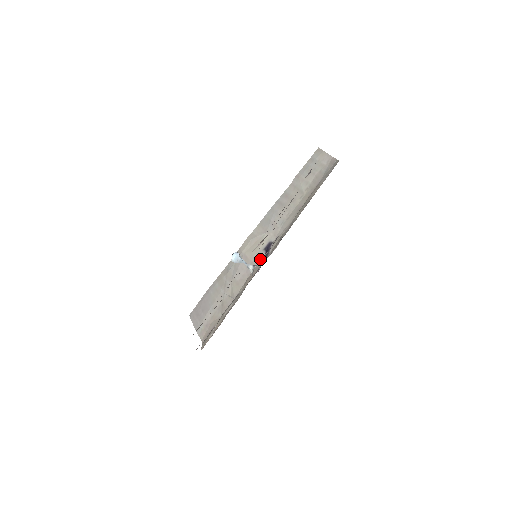
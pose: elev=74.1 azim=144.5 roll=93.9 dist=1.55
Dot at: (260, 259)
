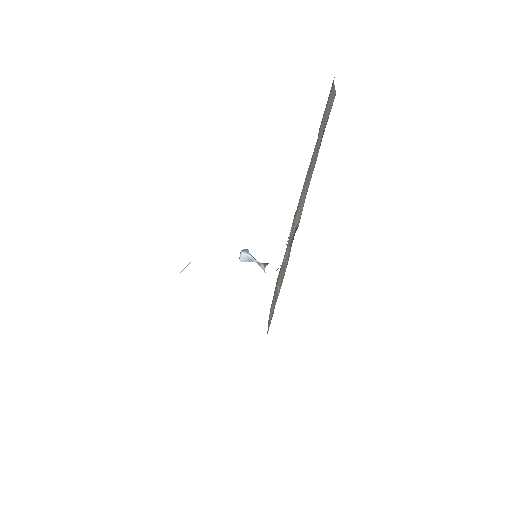
Dot at: (290, 250)
